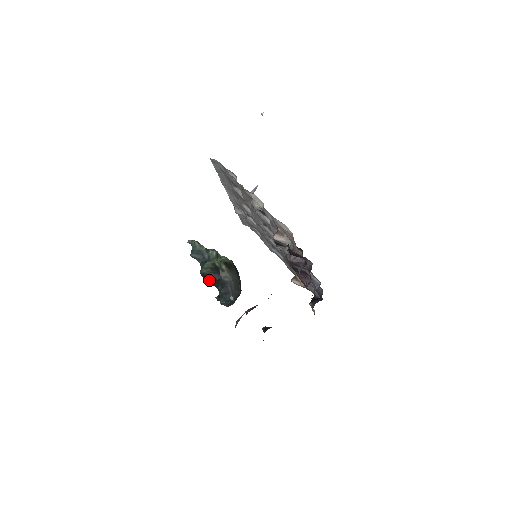
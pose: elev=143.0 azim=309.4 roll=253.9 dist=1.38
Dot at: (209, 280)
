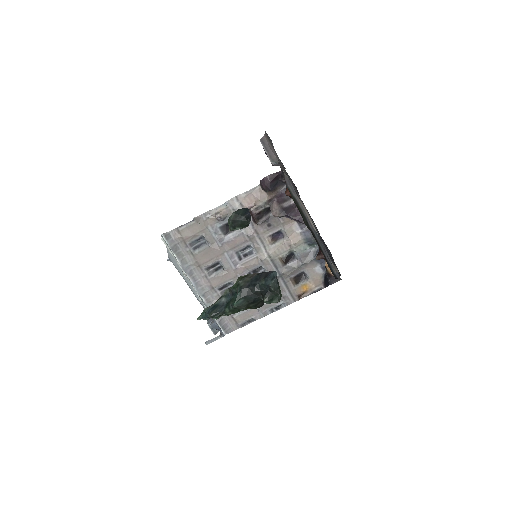
Dot at: (242, 214)
